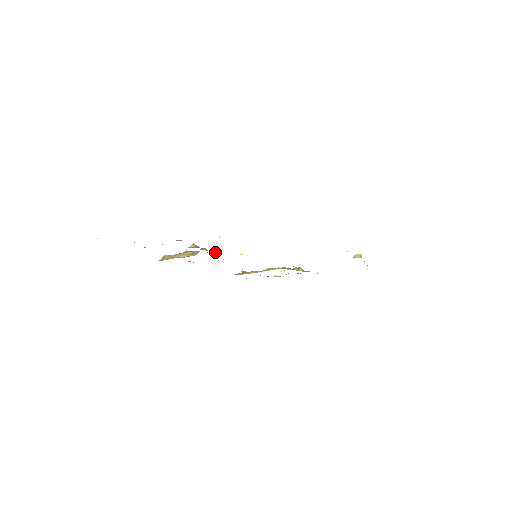
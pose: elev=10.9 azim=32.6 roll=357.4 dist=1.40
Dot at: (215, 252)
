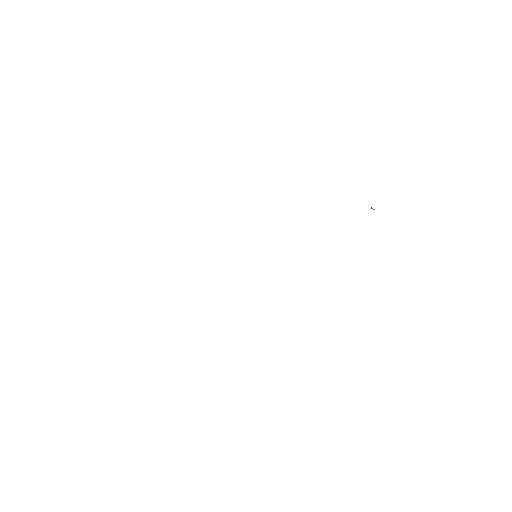
Dot at: occluded
